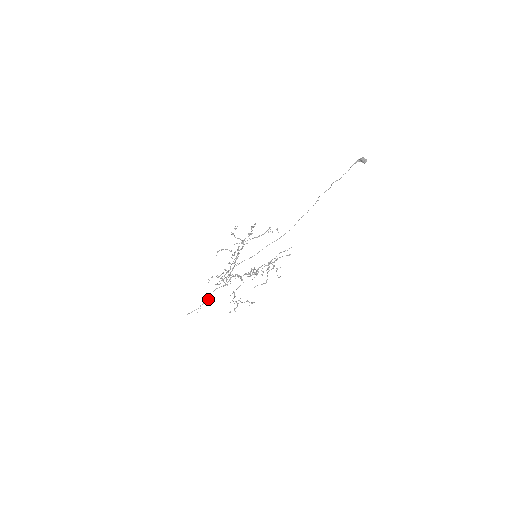
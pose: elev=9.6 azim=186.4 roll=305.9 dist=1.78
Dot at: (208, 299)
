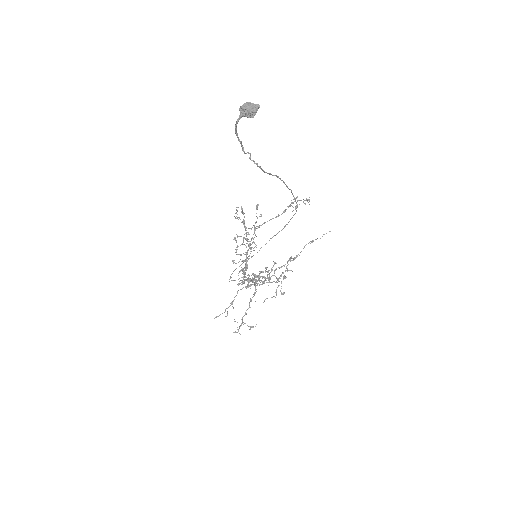
Dot at: (232, 302)
